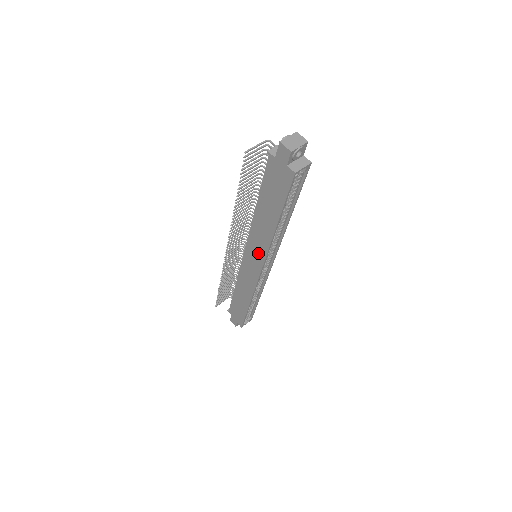
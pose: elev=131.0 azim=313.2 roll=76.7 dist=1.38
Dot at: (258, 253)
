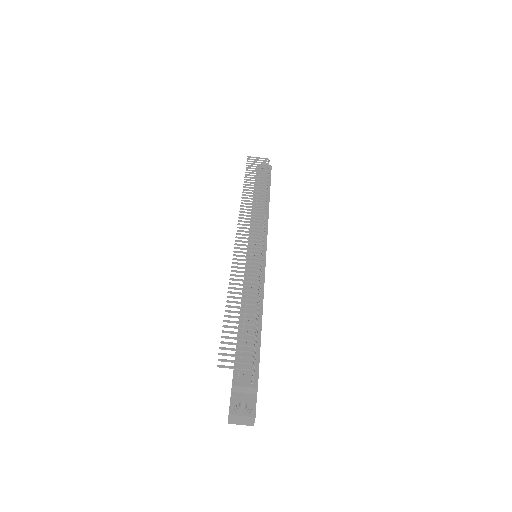
Dot at: occluded
